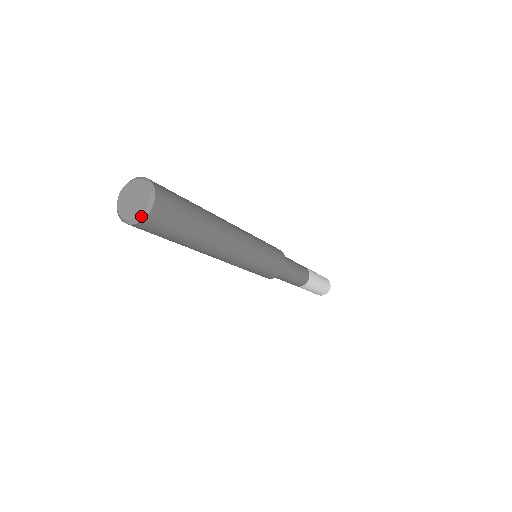
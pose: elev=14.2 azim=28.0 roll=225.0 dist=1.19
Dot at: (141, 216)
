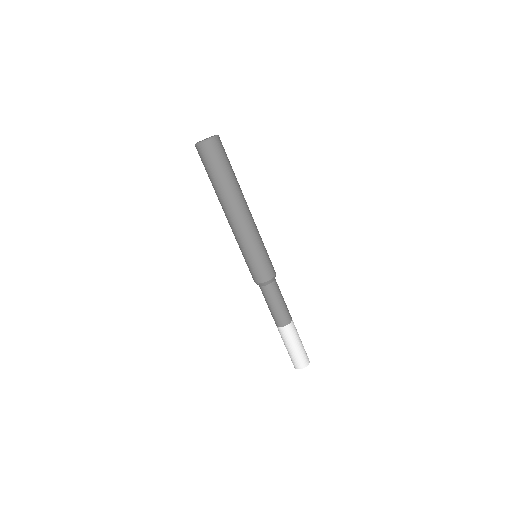
Dot at: (212, 137)
